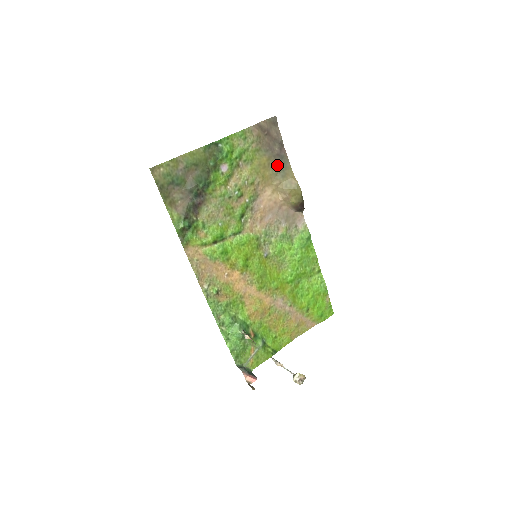
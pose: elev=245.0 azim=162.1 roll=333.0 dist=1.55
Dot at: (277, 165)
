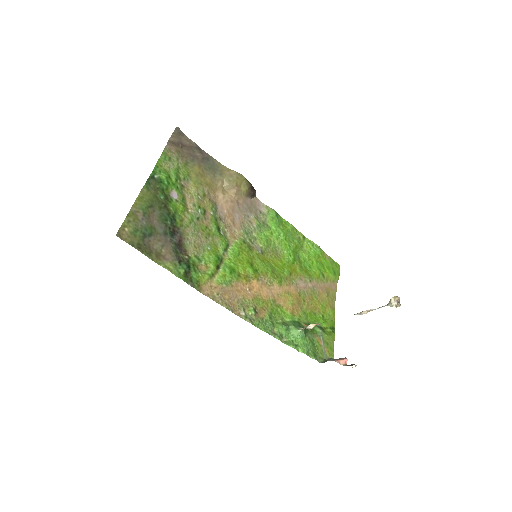
Dot at: (209, 168)
